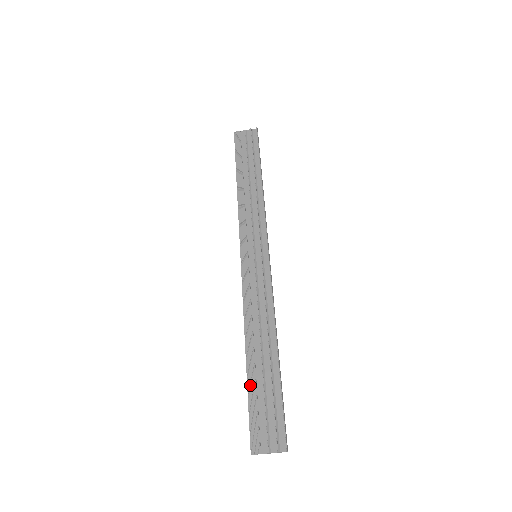
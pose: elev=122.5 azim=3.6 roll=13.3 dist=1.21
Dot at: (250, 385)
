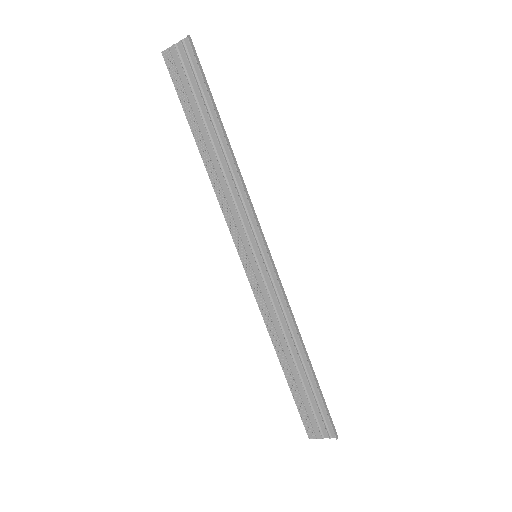
Dot at: (292, 389)
